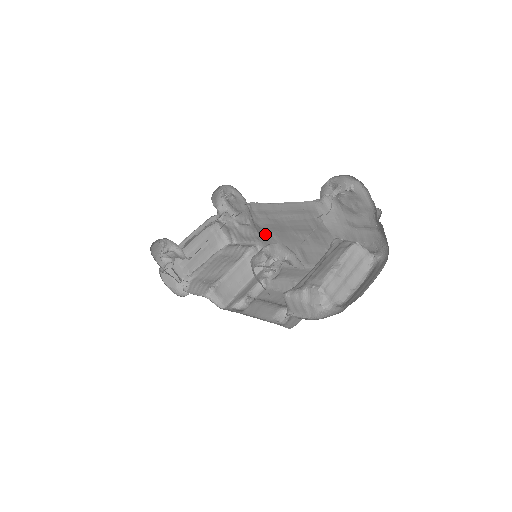
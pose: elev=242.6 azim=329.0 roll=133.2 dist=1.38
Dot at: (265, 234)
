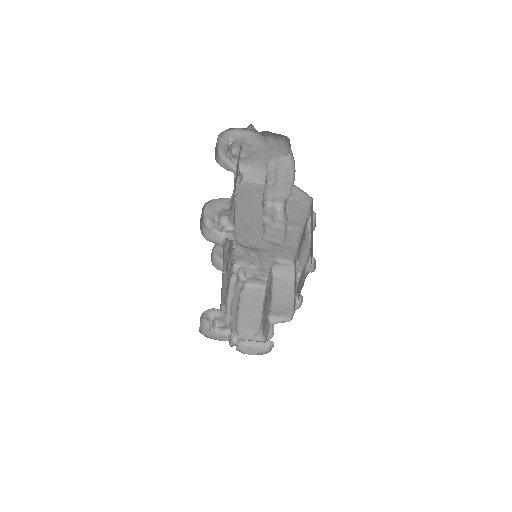
Dot at: (264, 246)
